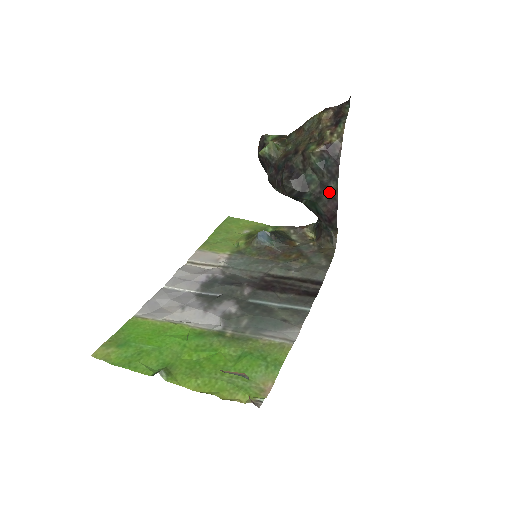
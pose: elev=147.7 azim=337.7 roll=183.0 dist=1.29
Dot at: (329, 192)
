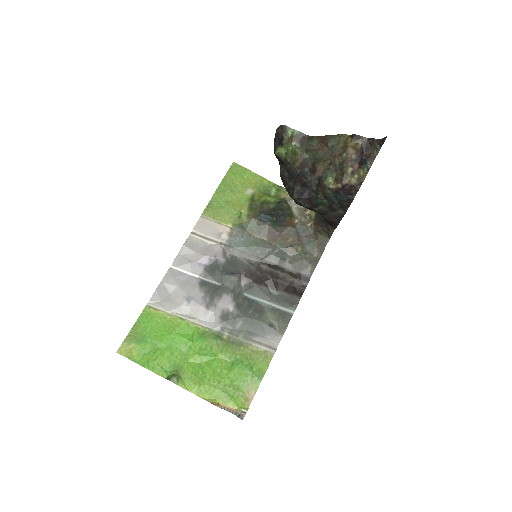
Dot at: (335, 214)
